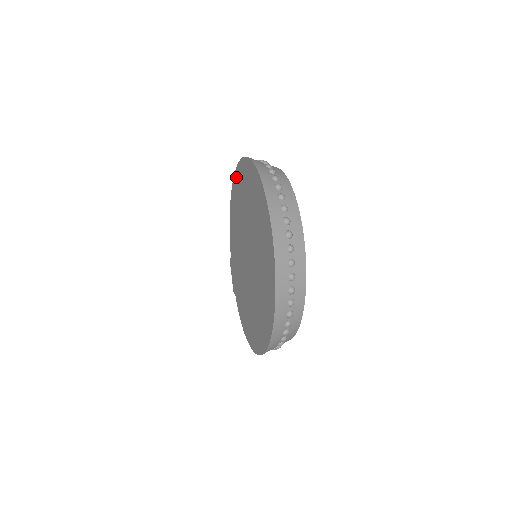
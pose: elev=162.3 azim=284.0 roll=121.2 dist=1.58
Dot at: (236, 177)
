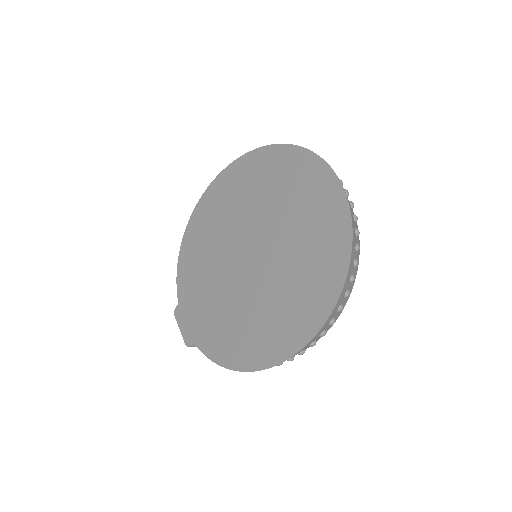
Dot at: (209, 194)
